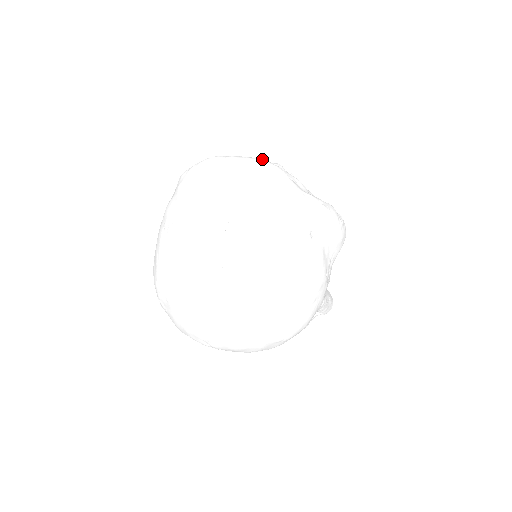
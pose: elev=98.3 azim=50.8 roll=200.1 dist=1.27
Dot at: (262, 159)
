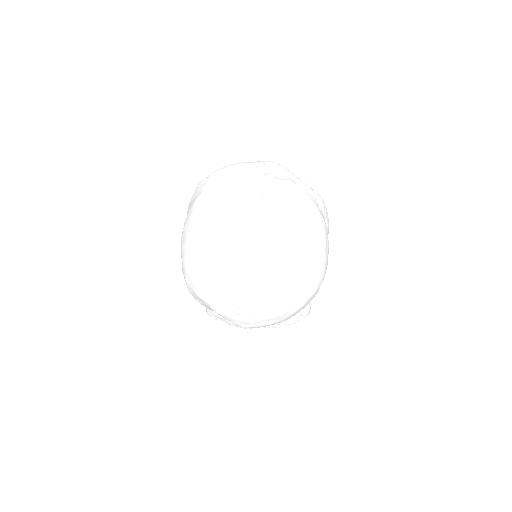
Dot at: occluded
